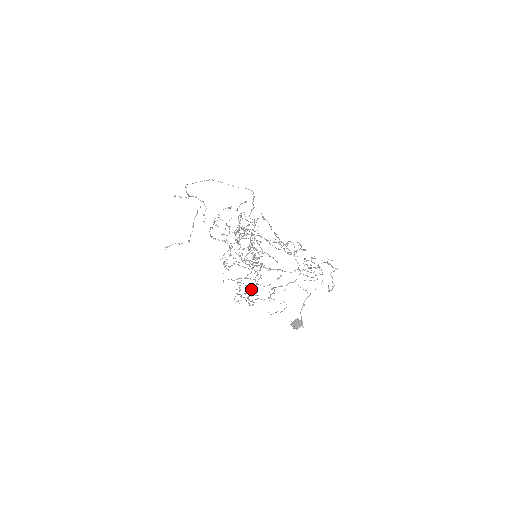
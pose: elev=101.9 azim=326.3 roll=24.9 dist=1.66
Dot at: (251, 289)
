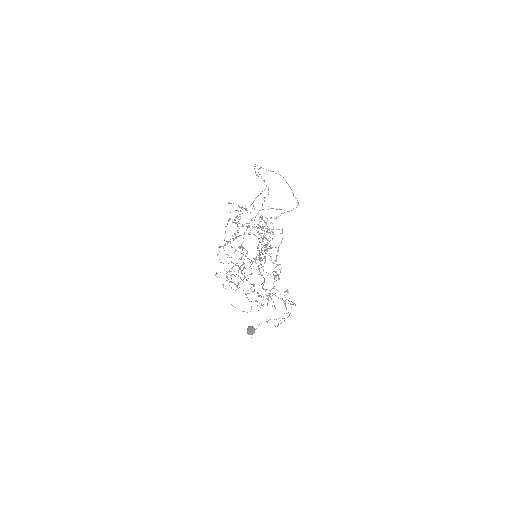
Dot at: occluded
